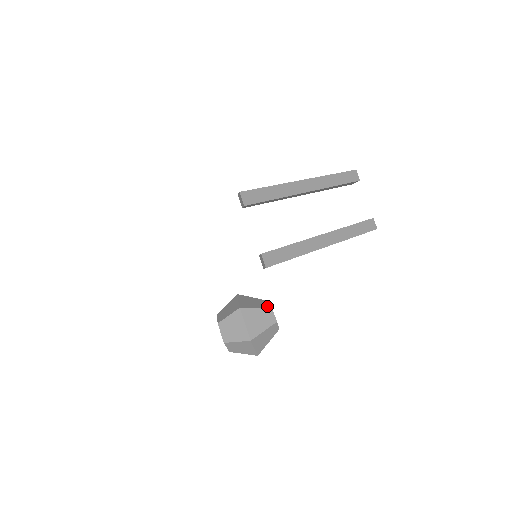
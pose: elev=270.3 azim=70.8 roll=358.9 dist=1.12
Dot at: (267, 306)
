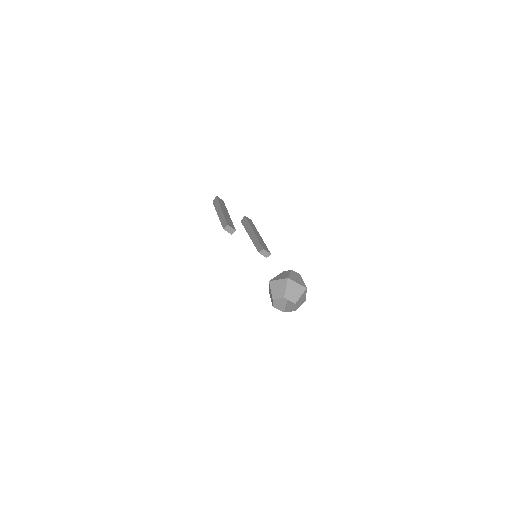
Dot at: (290, 271)
